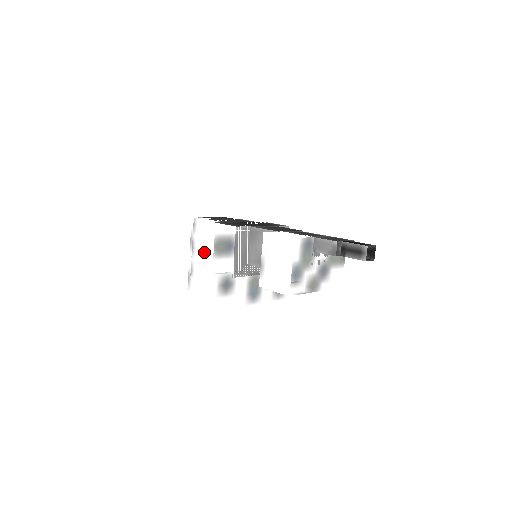
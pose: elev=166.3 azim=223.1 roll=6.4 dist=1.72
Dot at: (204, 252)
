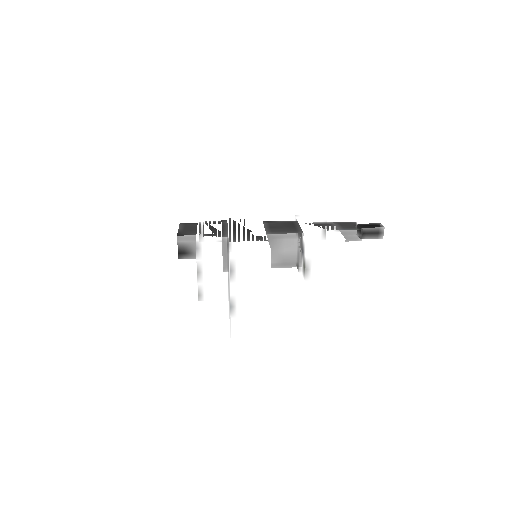
Dot at: (256, 277)
